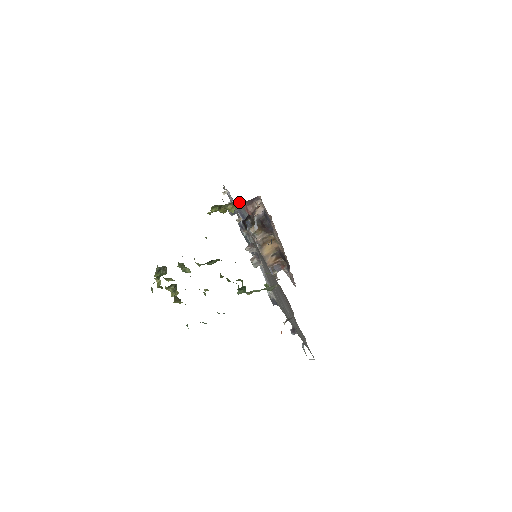
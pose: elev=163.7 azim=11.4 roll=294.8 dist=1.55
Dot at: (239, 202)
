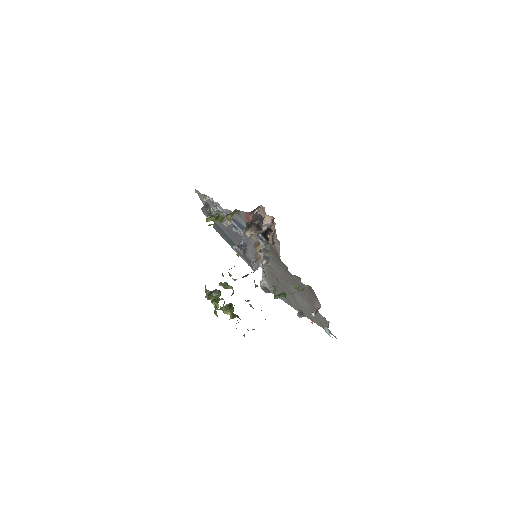
Dot at: (236, 211)
